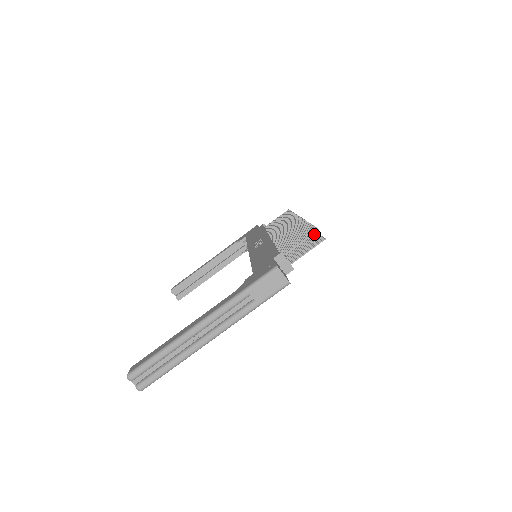
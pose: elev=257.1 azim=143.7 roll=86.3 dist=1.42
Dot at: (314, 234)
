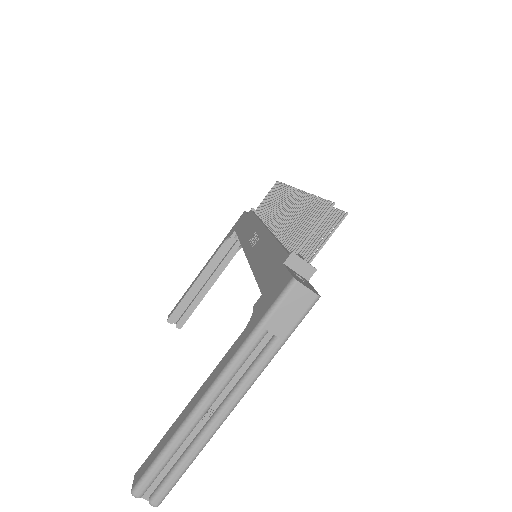
Dot at: occluded
